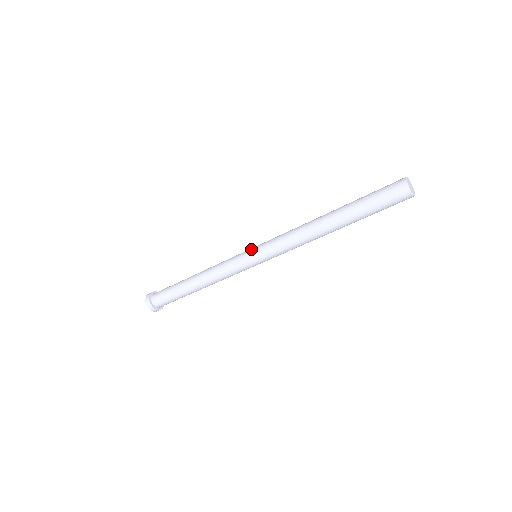
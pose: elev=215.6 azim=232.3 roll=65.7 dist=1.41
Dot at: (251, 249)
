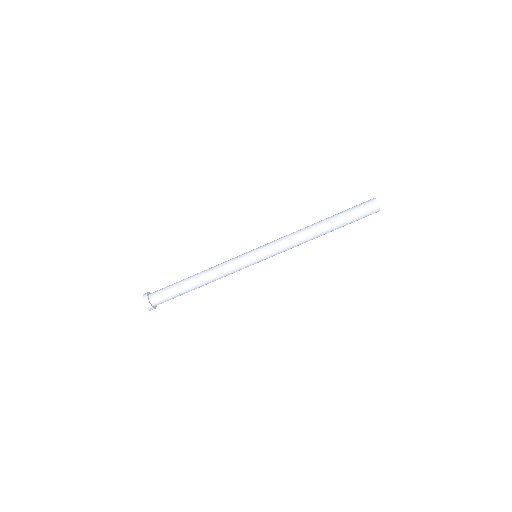
Dot at: (253, 249)
